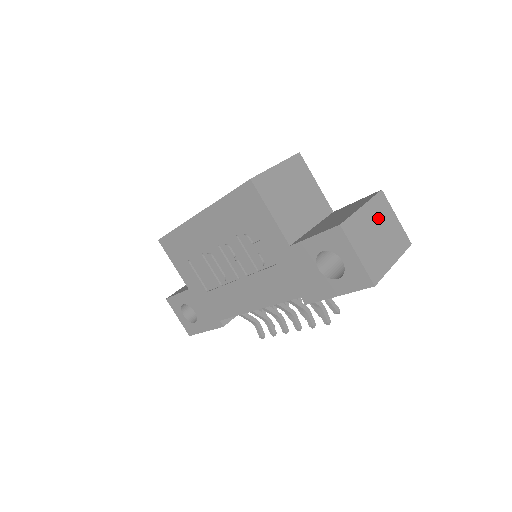
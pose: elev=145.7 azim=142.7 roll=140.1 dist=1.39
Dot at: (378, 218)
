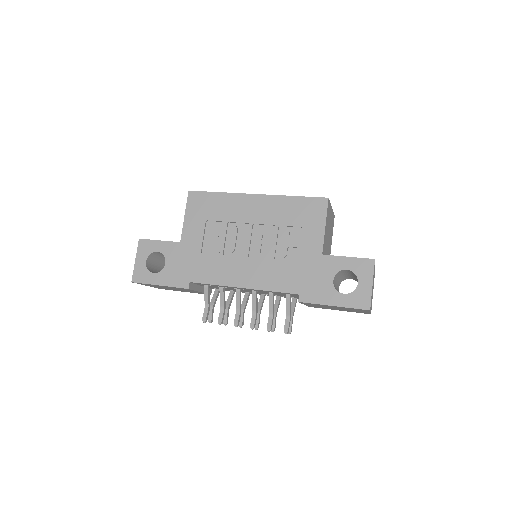
Dot at: occluded
